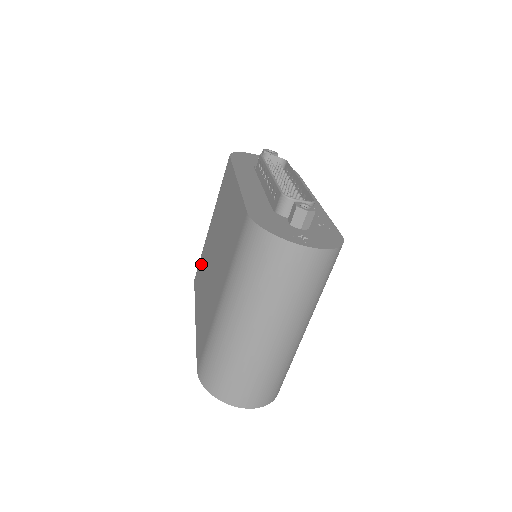
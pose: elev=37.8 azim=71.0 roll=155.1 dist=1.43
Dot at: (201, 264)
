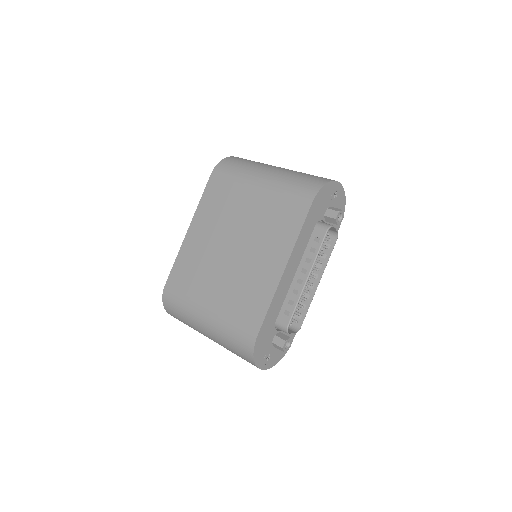
Dot at: (224, 192)
